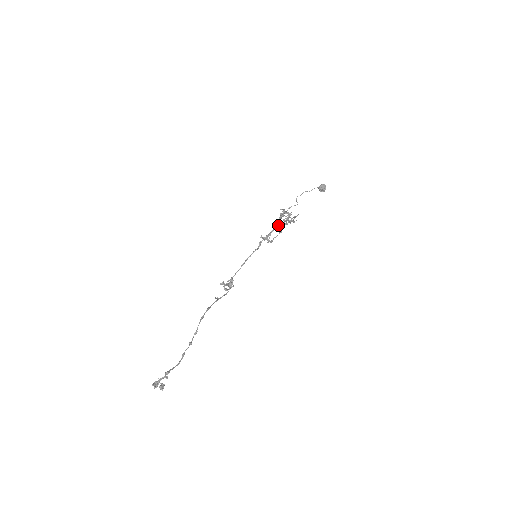
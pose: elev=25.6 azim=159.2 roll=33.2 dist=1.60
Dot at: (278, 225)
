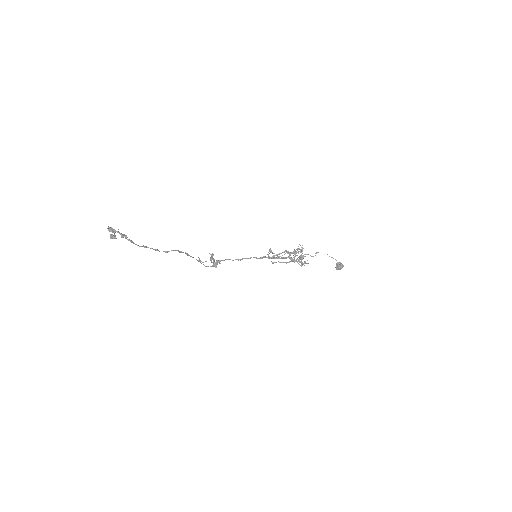
Dot at: (288, 257)
